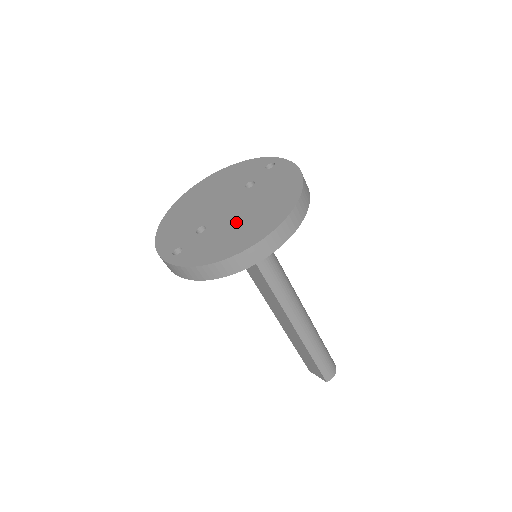
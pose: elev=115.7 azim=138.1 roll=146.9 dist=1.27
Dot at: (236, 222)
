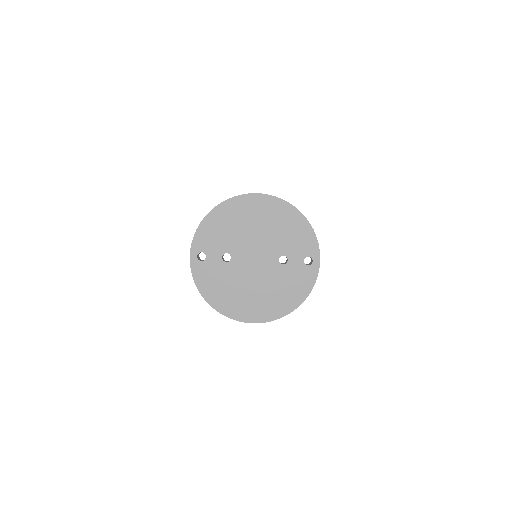
Dot at: (243, 285)
